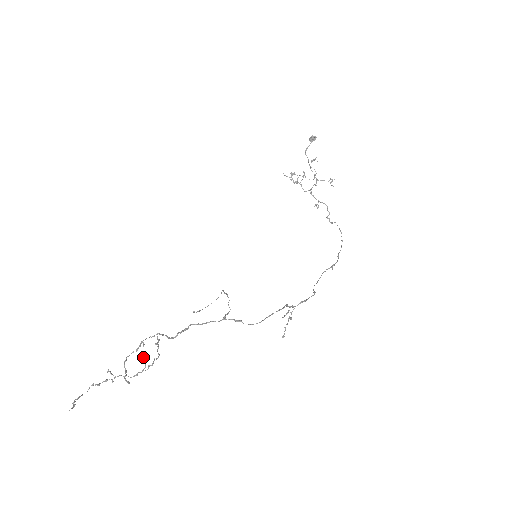
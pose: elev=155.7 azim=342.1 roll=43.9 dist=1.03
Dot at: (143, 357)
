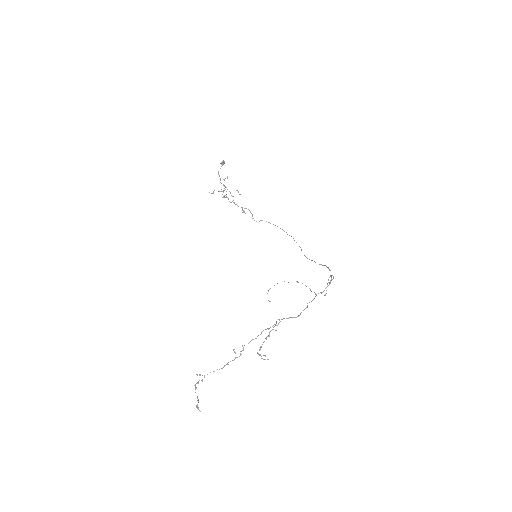
Dot at: (233, 349)
